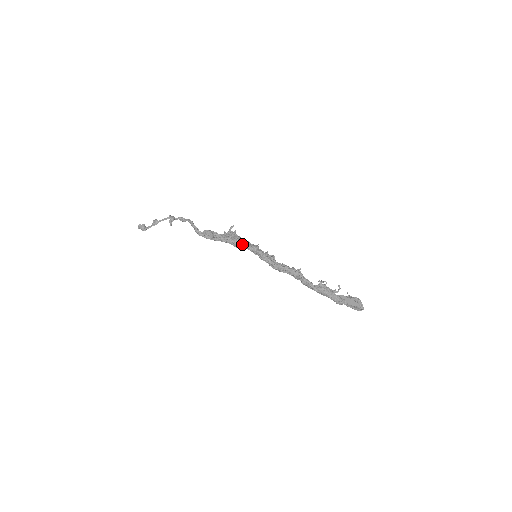
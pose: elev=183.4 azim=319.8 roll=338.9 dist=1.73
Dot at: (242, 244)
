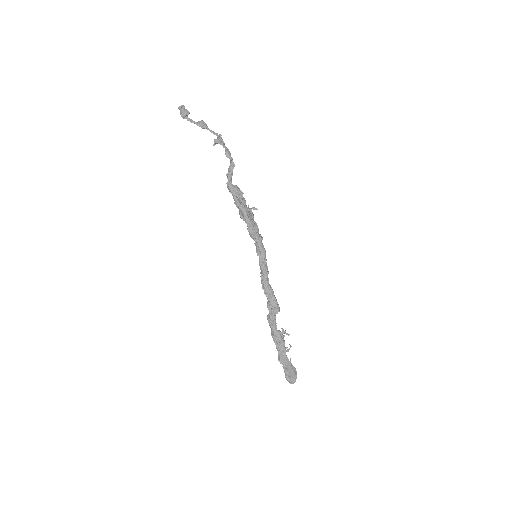
Dot at: (258, 235)
